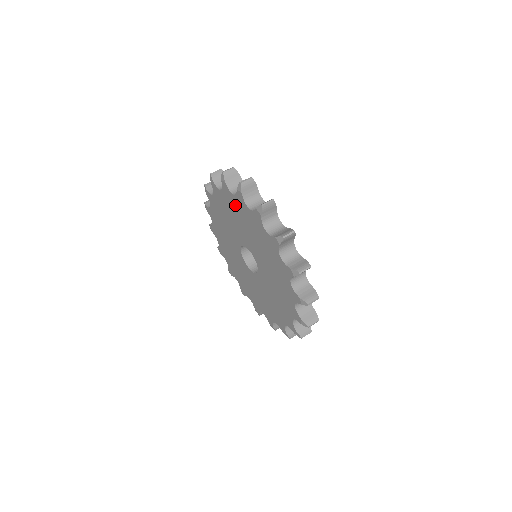
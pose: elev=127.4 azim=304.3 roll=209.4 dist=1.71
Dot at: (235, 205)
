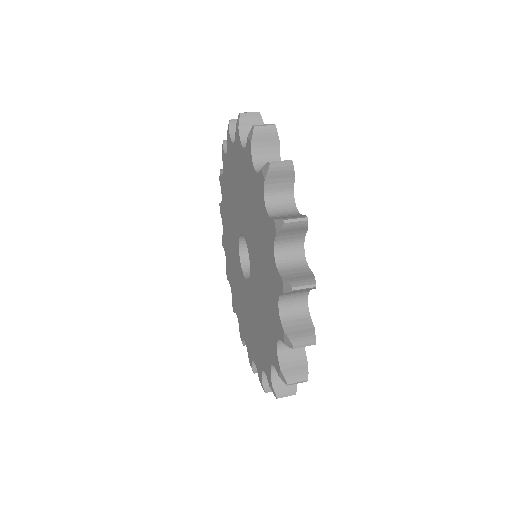
Dot at: (235, 162)
